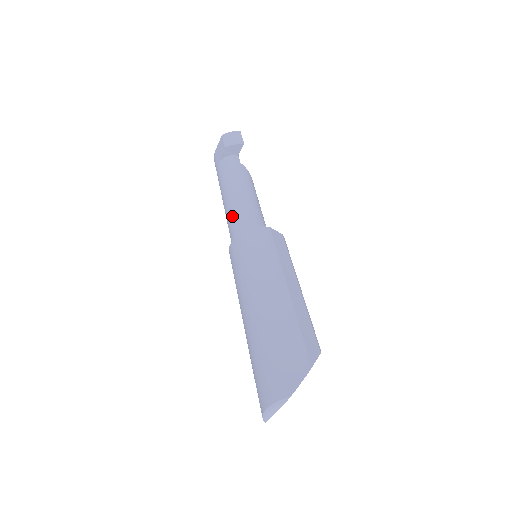
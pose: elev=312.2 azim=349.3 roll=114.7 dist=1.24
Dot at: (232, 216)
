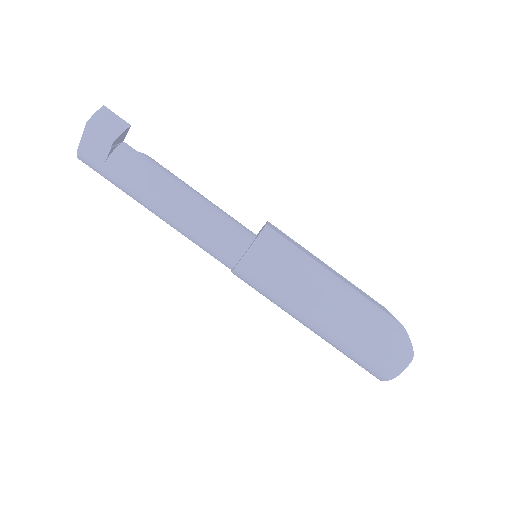
Dot at: (200, 228)
